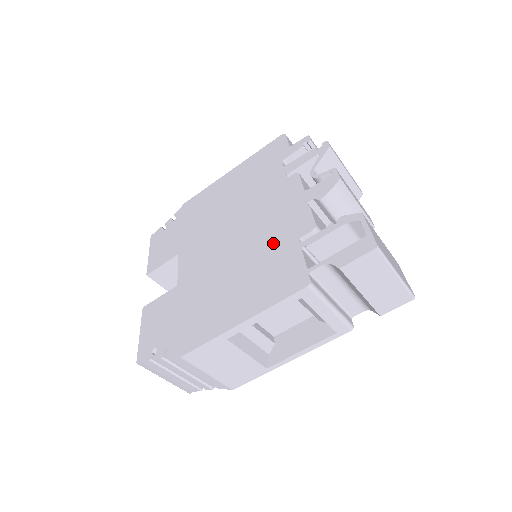
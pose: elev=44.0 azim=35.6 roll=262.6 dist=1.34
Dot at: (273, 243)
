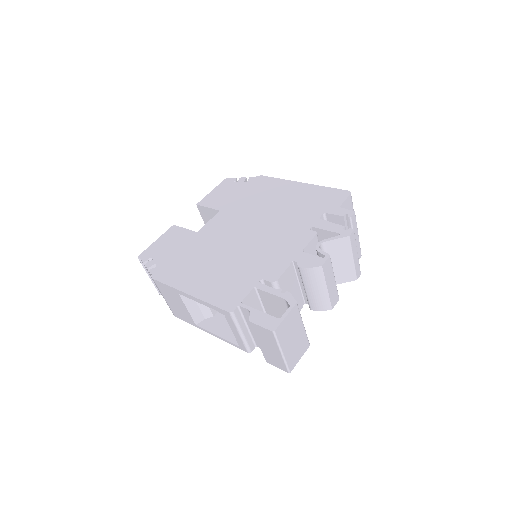
Dot at: (252, 265)
